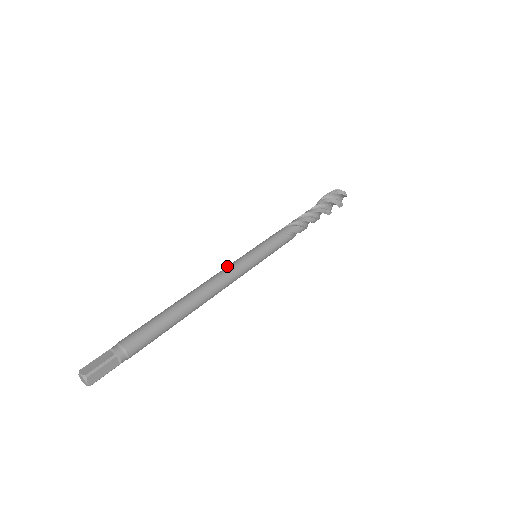
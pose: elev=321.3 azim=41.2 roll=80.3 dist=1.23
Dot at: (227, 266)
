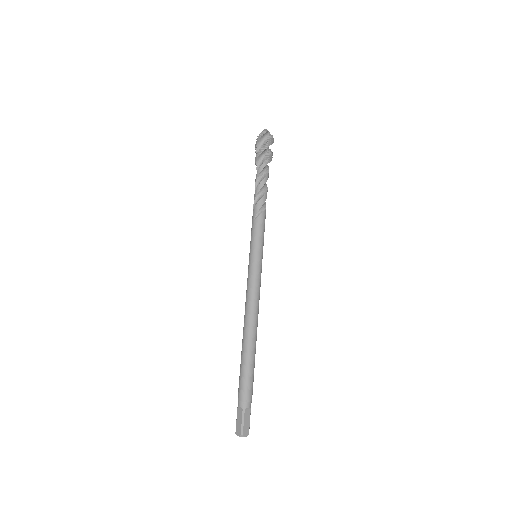
Dot at: (255, 285)
